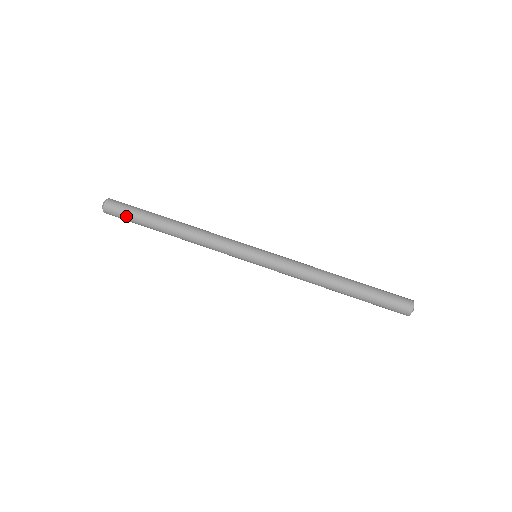
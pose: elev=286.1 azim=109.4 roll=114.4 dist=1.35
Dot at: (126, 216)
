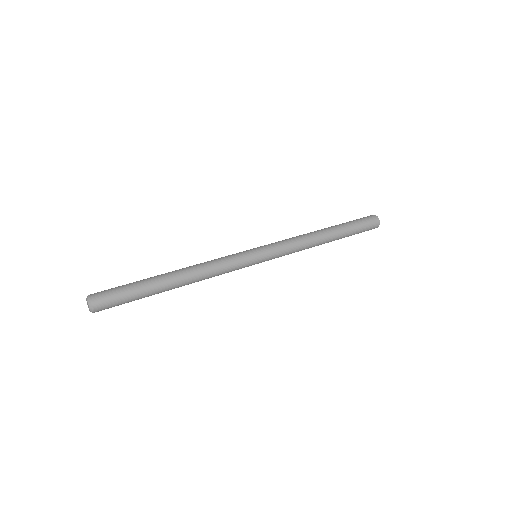
Dot at: (123, 301)
